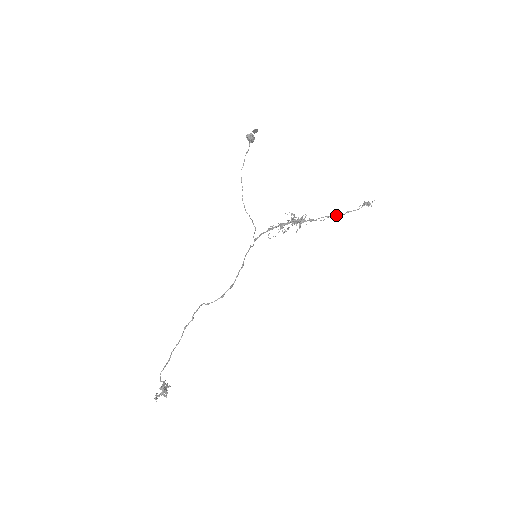
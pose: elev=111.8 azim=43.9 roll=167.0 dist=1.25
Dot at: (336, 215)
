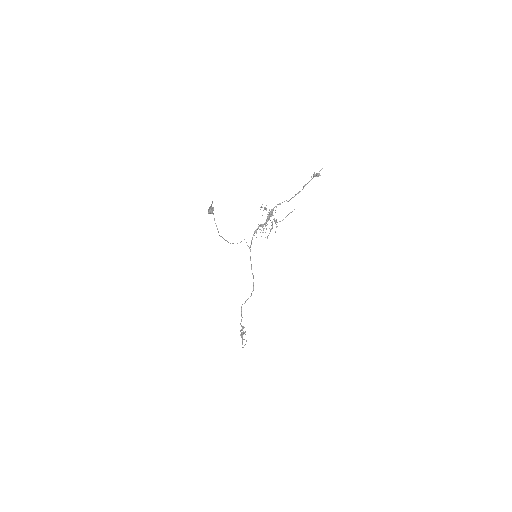
Dot at: occluded
